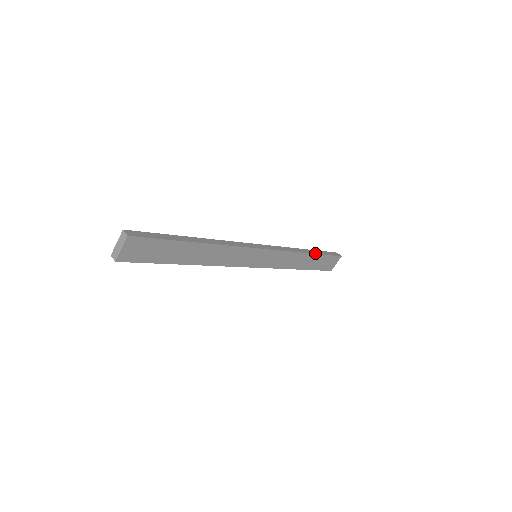
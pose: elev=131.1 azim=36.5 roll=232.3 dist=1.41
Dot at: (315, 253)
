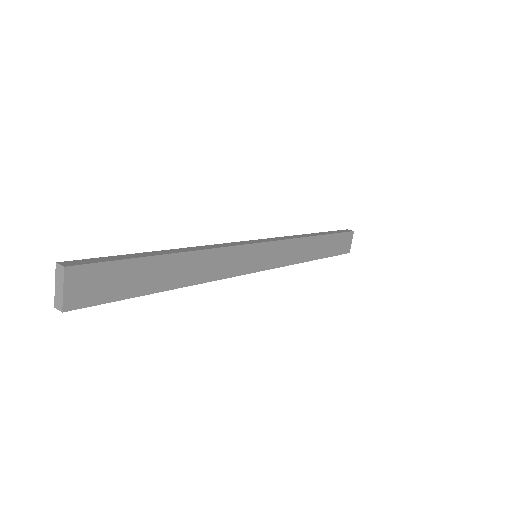
Dot at: (323, 234)
